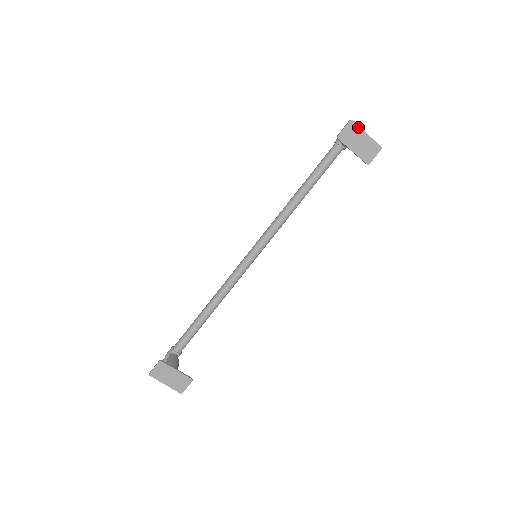
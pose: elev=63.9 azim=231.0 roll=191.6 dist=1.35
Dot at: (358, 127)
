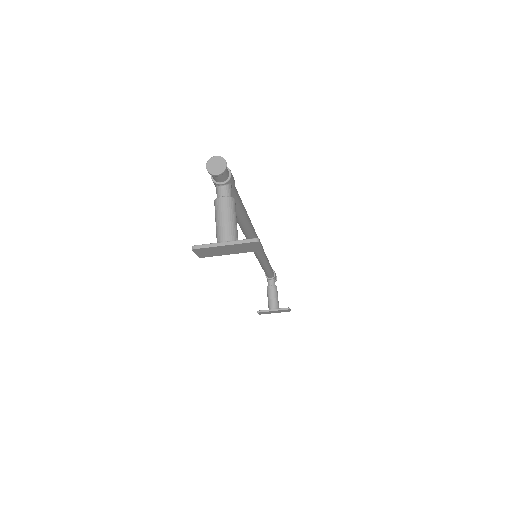
Dot at: (207, 248)
